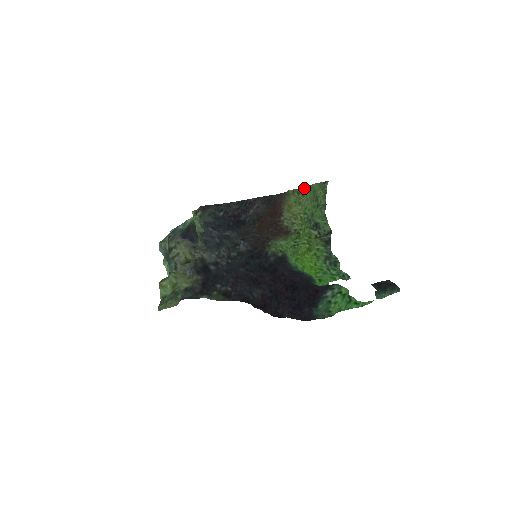
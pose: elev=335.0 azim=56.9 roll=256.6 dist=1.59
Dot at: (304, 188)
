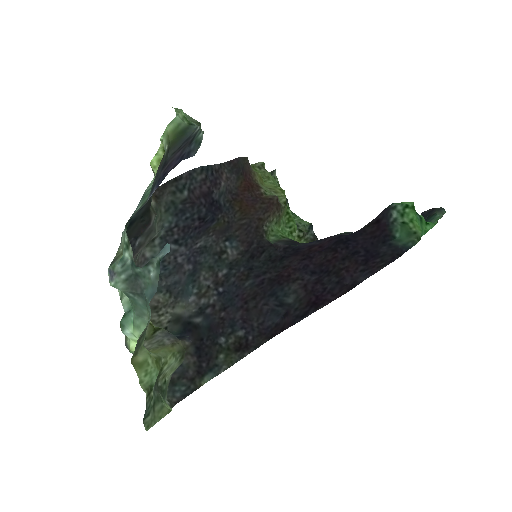
Dot at: (262, 162)
